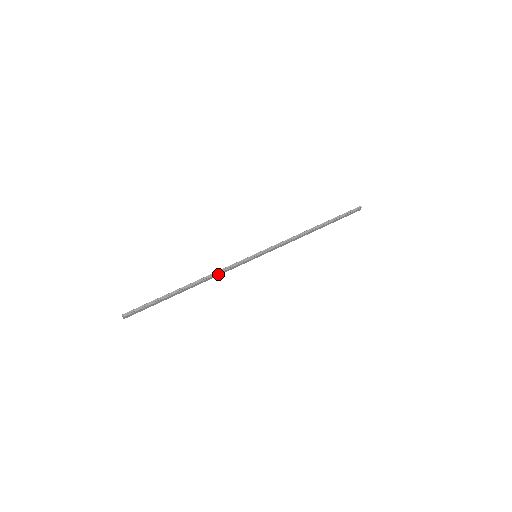
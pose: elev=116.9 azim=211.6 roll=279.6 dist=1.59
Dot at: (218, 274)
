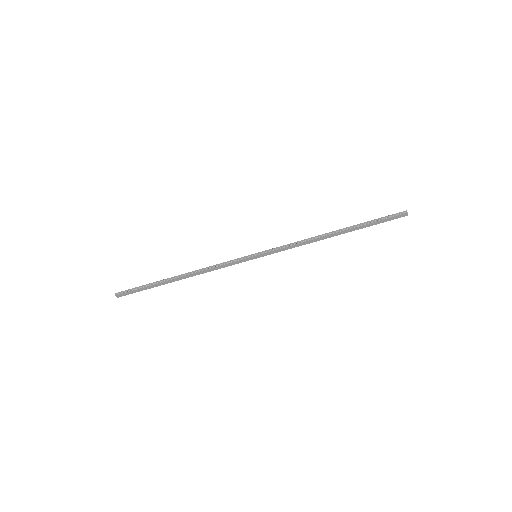
Dot at: (211, 269)
